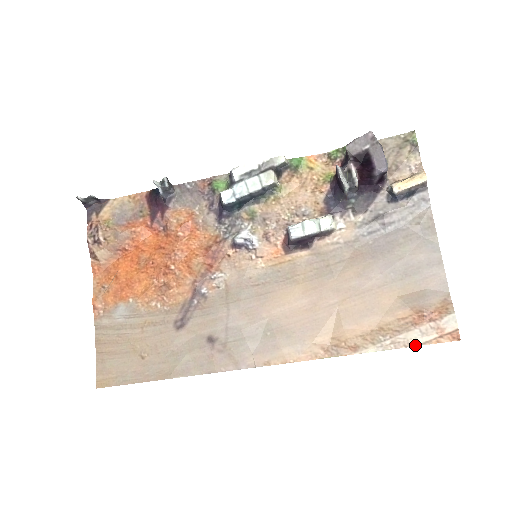
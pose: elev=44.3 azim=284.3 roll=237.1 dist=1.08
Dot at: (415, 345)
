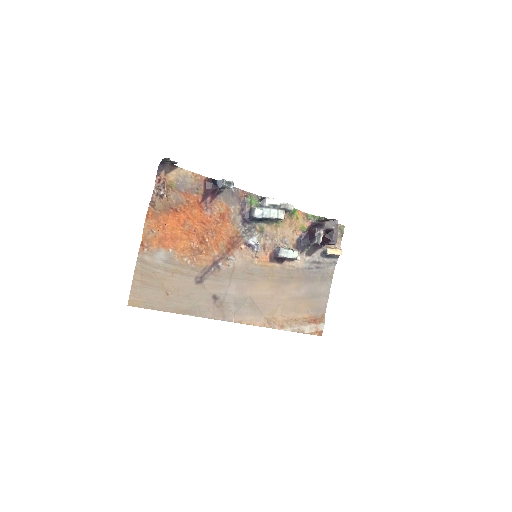
Dot at: (306, 333)
